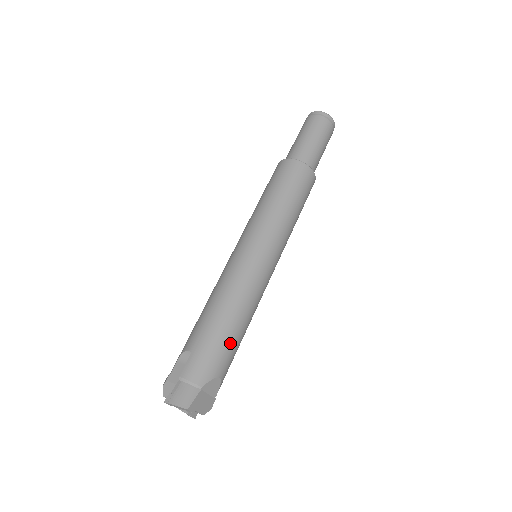
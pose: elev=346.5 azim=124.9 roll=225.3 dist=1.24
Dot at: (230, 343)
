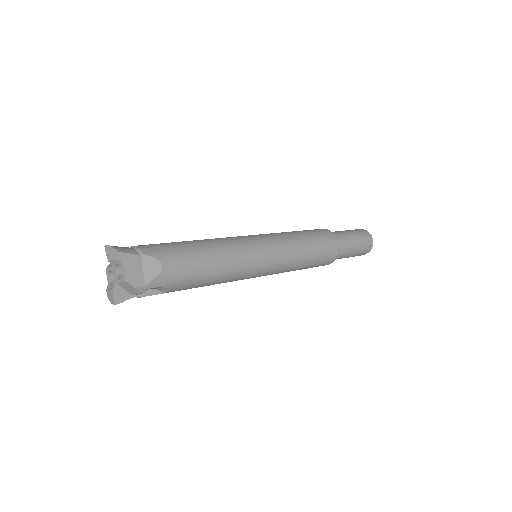
Dot at: (190, 255)
